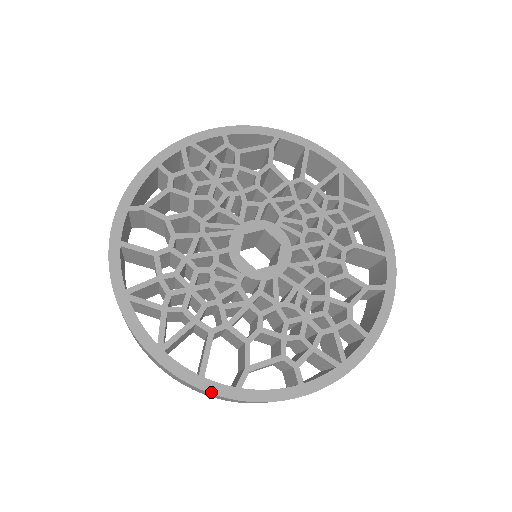
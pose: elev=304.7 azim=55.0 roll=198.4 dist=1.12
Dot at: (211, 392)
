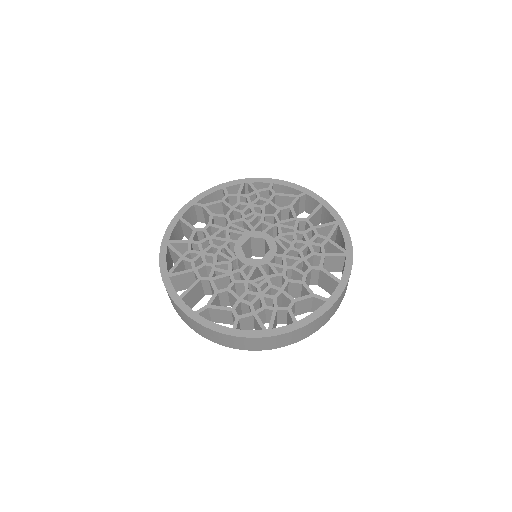
Dot at: (180, 308)
